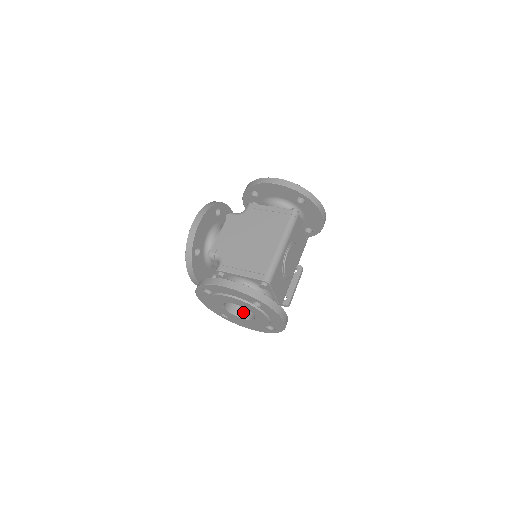
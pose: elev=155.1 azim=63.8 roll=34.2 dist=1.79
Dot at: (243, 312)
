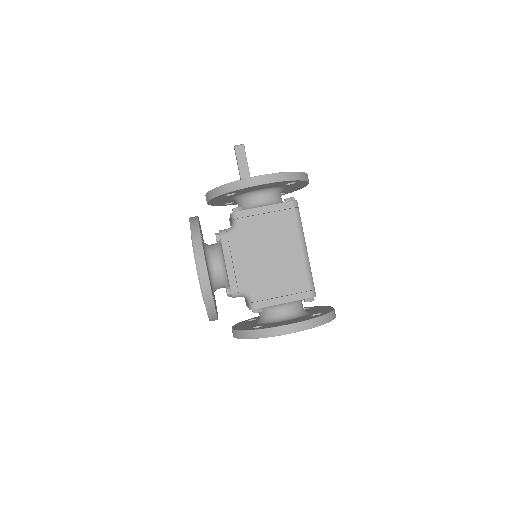
Dot at: occluded
